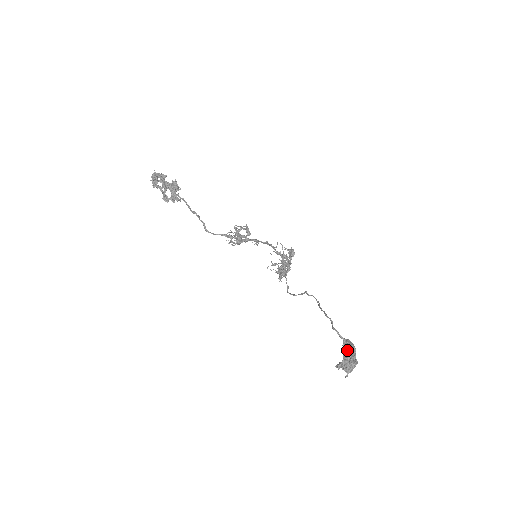
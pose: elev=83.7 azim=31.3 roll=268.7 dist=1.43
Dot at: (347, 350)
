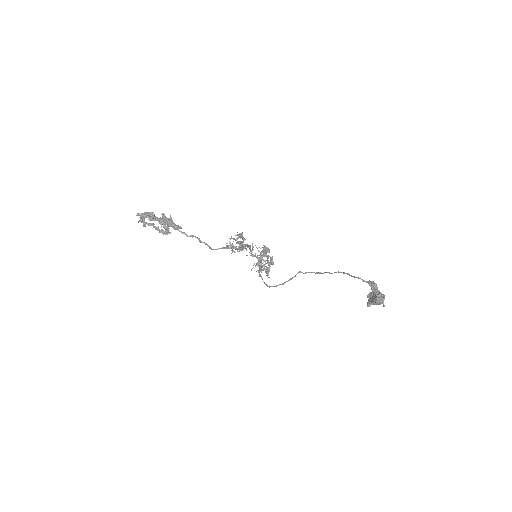
Dot at: (375, 287)
